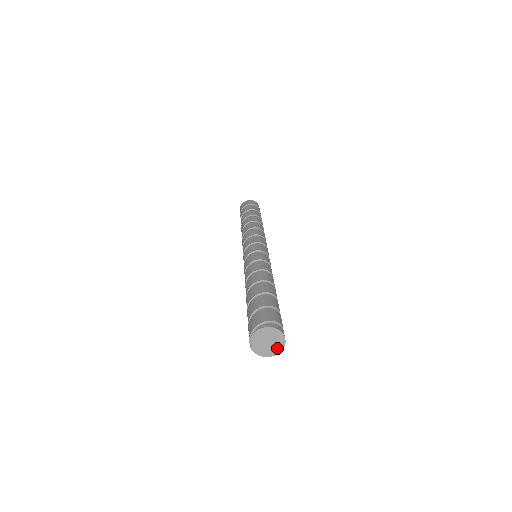
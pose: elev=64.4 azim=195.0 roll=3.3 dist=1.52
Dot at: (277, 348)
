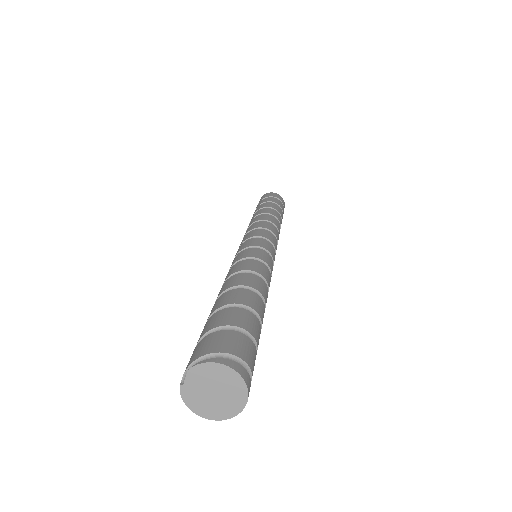
Dot at: (225, 410)
